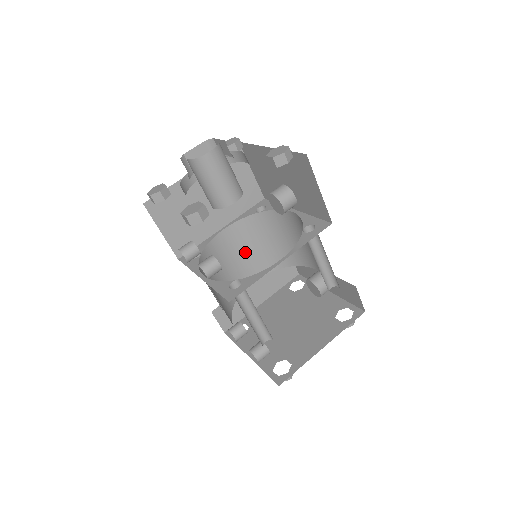
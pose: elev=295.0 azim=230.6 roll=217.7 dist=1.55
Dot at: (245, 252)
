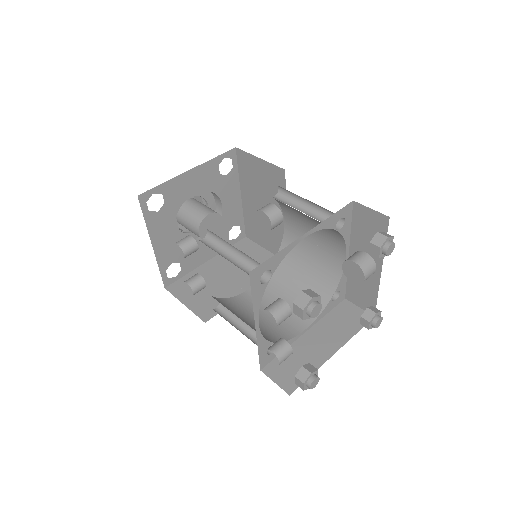
Dot at: occluded
